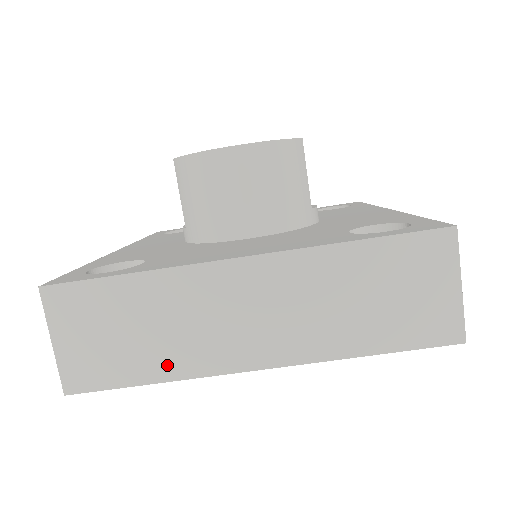
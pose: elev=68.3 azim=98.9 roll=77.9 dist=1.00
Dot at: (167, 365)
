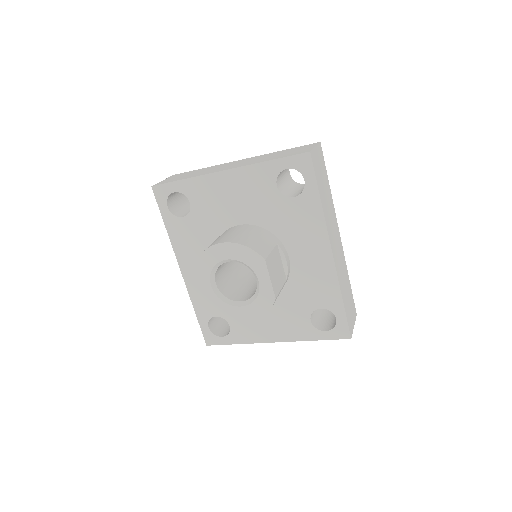
Dot at: occluded
